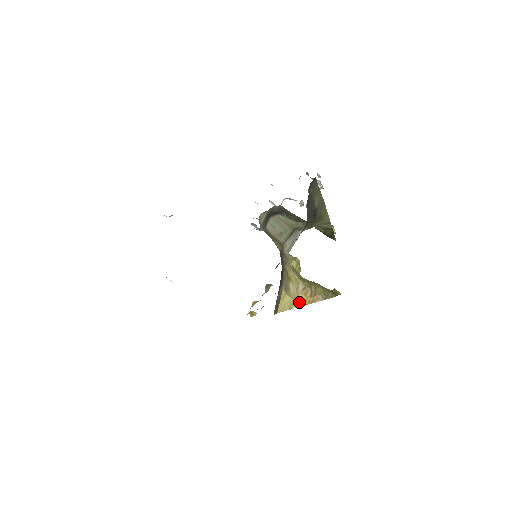
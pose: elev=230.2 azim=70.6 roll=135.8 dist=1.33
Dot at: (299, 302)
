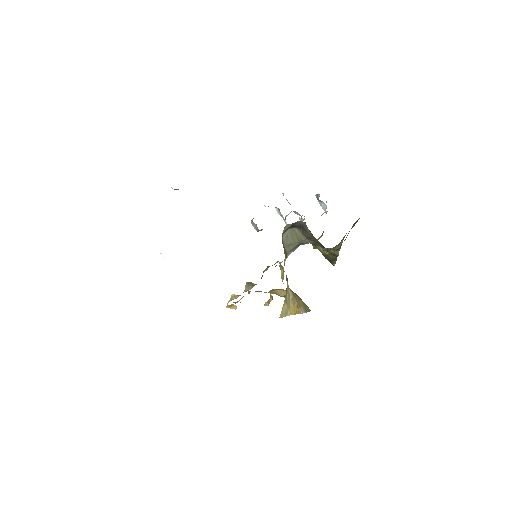
Dot at: (290, 311)
